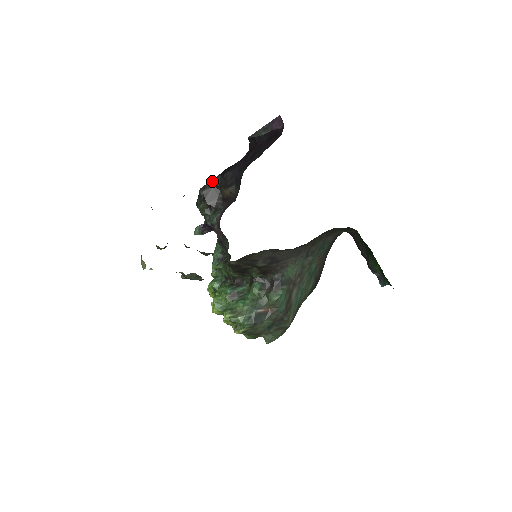
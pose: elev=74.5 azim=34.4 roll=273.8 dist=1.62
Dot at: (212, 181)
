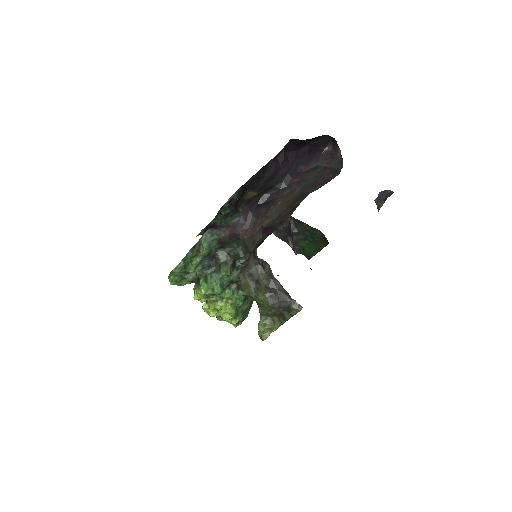
Dot at: (246, 183)
